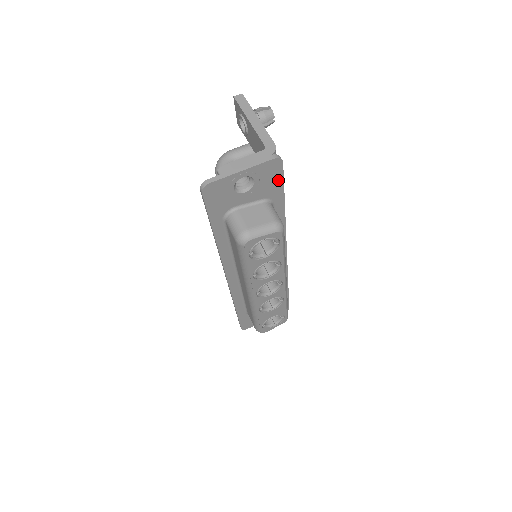
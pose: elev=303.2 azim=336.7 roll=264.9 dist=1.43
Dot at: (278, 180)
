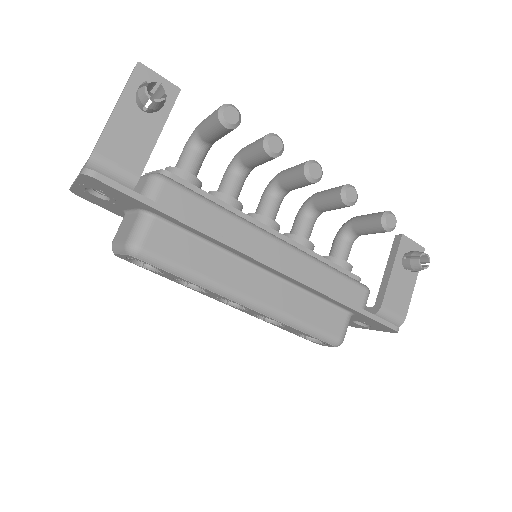
Dot at: (121, 193)
